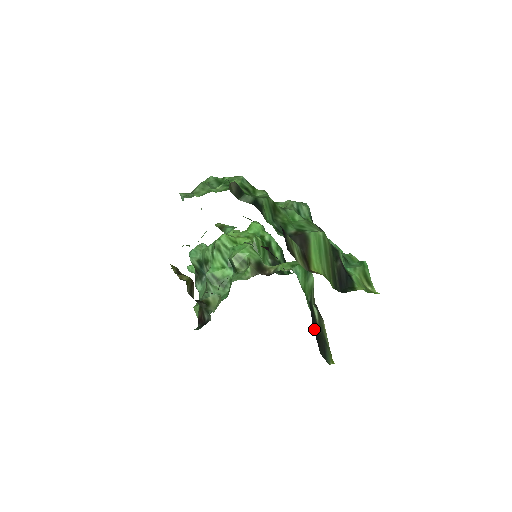
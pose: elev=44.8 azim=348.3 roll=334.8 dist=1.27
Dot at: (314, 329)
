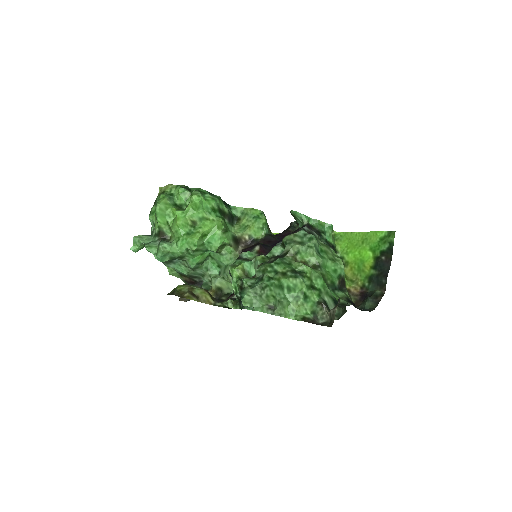
Dot at: occluded
